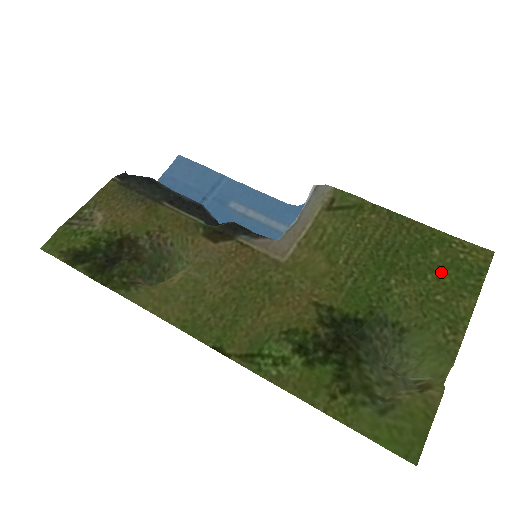
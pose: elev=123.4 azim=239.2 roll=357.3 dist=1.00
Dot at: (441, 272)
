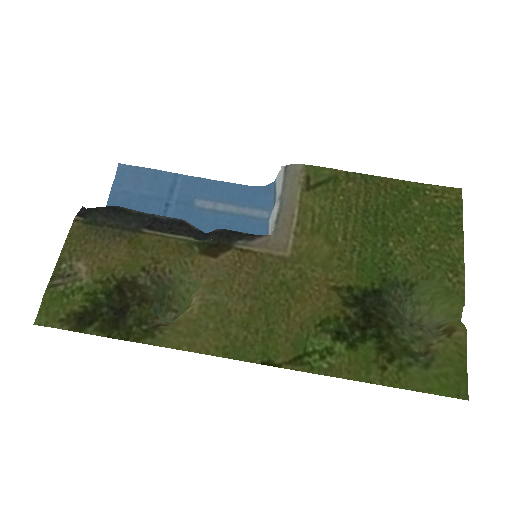
Dot at: (426, 222)
